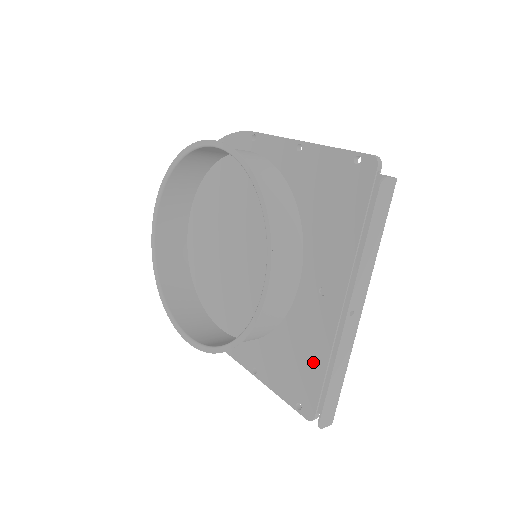
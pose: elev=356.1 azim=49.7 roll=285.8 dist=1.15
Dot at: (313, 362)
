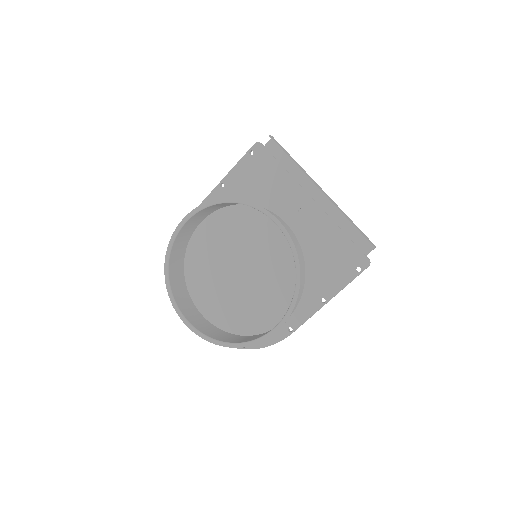
Dot at: (336, 241)
